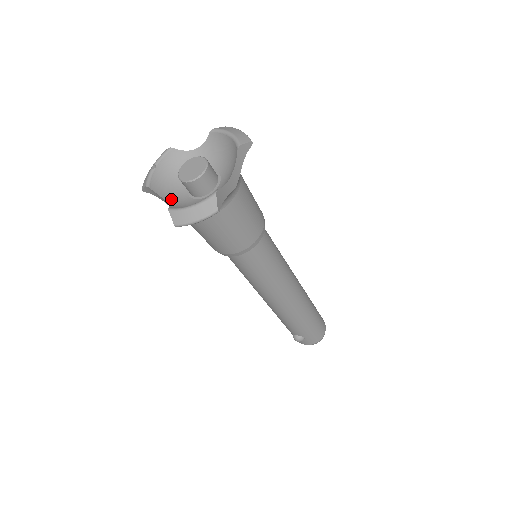
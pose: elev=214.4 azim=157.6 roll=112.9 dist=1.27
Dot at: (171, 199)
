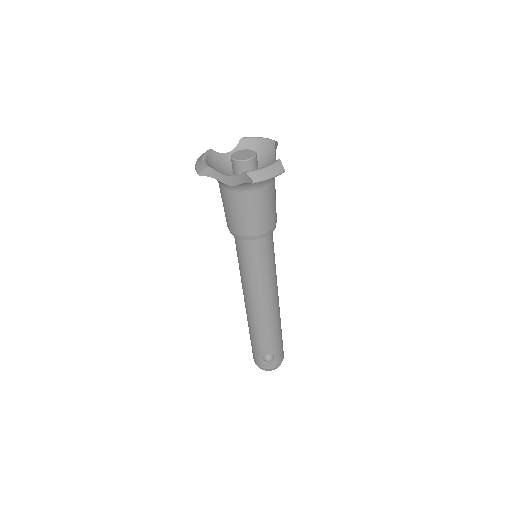
Dot at: (229, 177)
